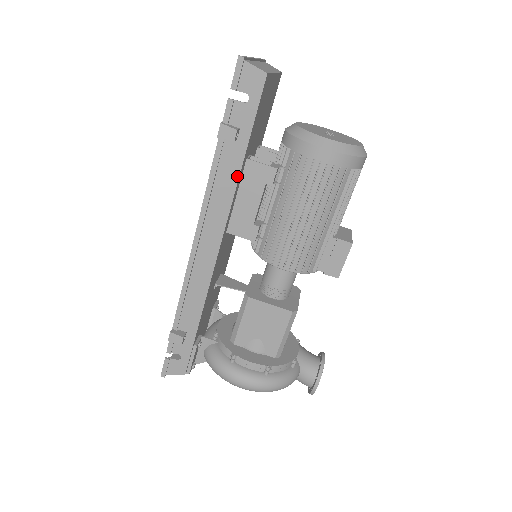
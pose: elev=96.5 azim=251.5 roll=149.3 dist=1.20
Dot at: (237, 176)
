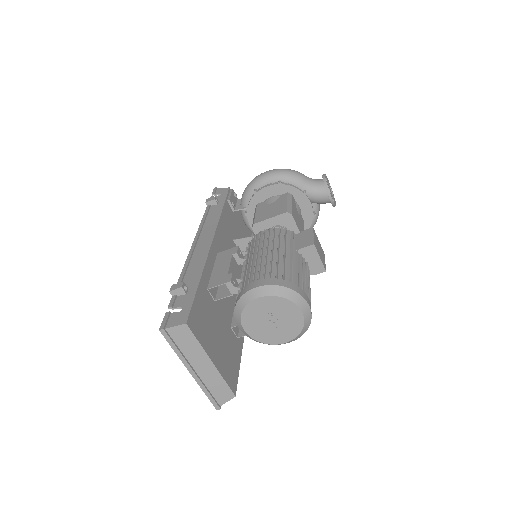
Dot at: (243, 340)
